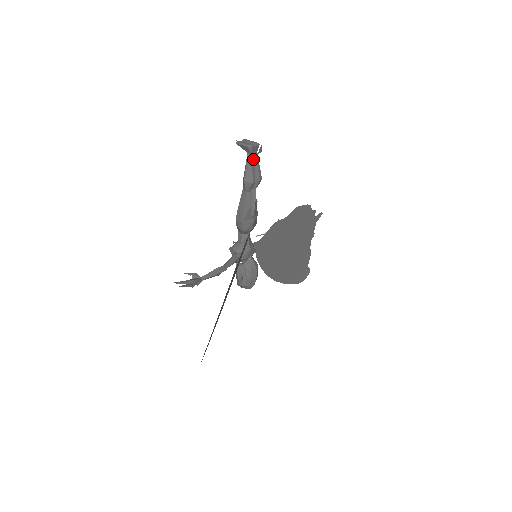
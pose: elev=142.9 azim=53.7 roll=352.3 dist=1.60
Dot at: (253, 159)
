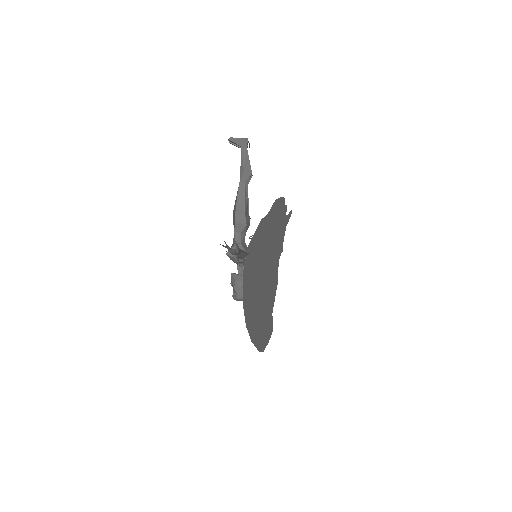
Dot at: (247, 152)
